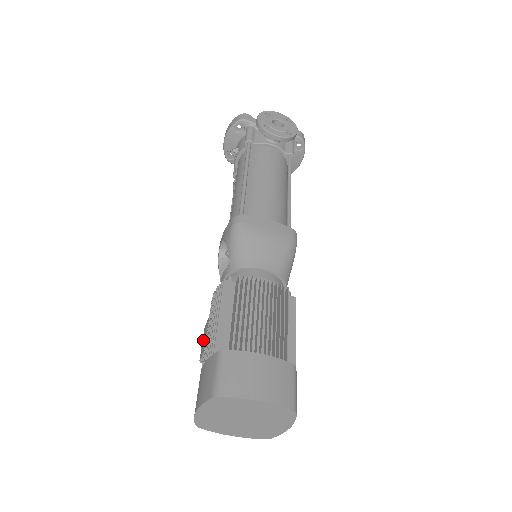
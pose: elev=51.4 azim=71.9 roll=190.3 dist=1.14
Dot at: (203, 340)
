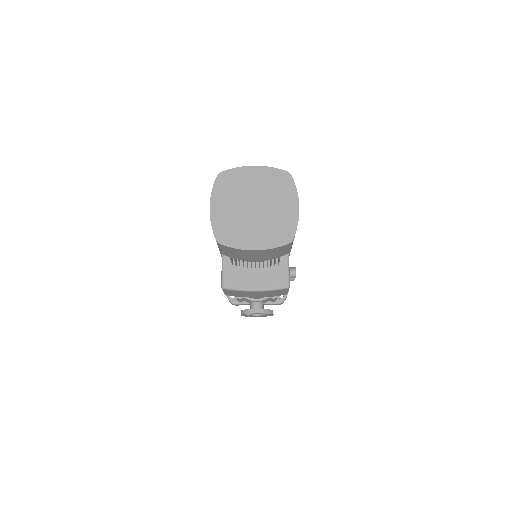
Dot at: occluded
